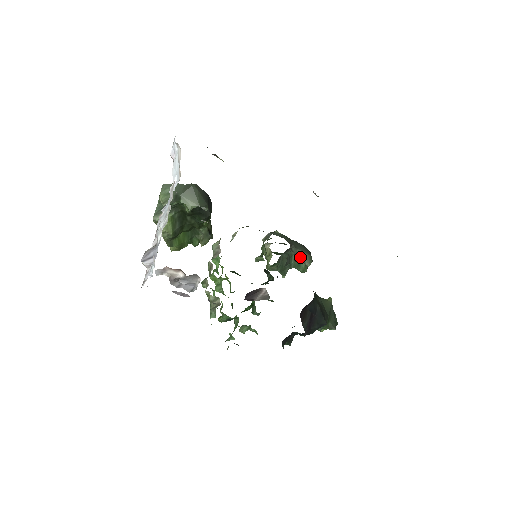
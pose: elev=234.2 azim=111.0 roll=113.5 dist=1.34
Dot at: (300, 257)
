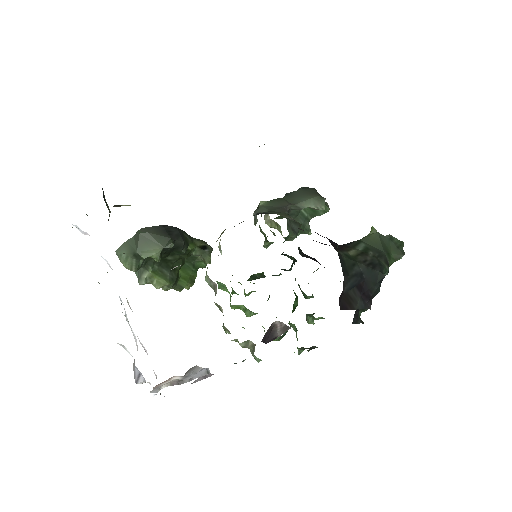
Dot at: occluded
